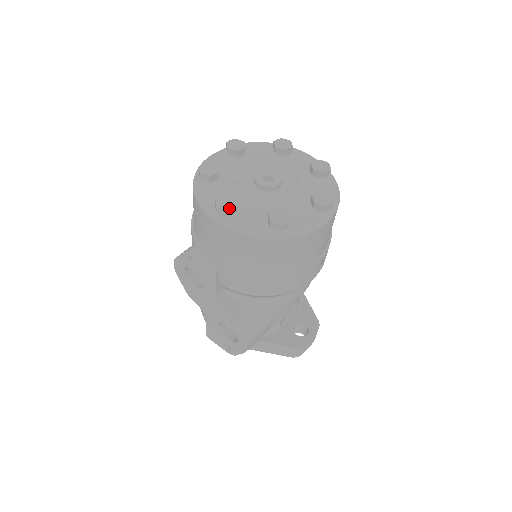
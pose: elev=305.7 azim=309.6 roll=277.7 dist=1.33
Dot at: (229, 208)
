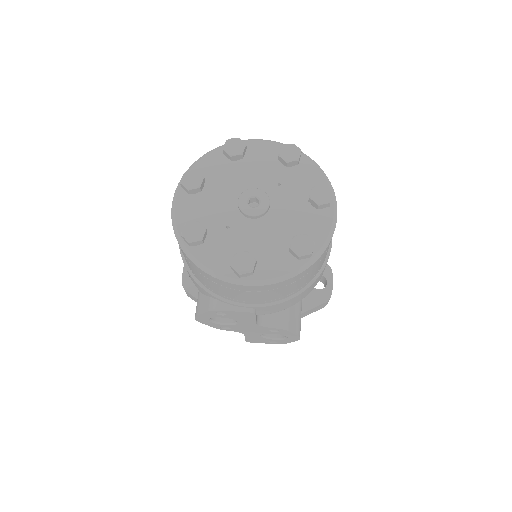
Dot at: (252, 268)
